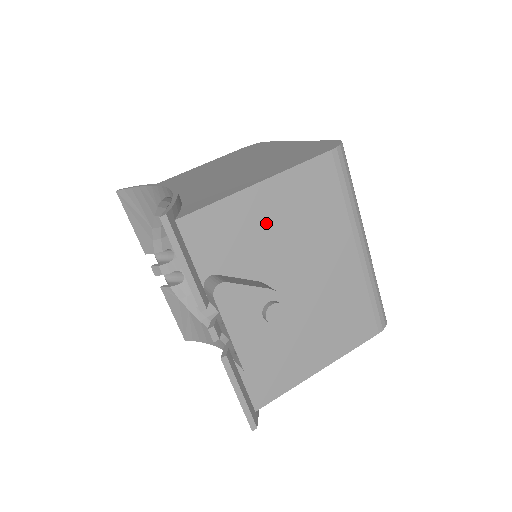
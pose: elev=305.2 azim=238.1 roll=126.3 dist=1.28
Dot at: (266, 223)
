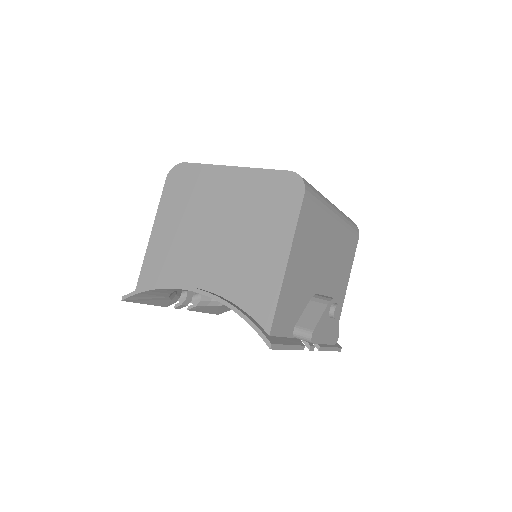
Dot at: (299, 274)
